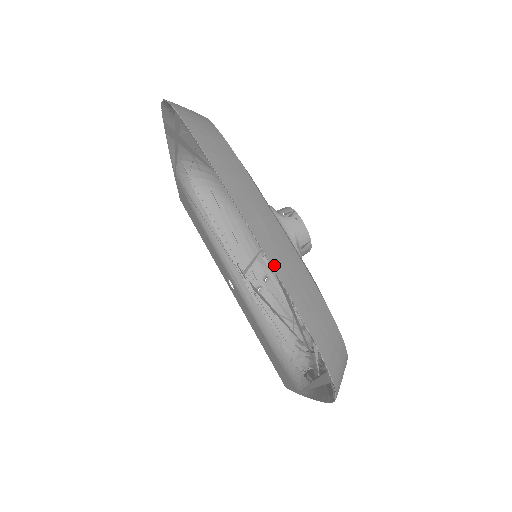
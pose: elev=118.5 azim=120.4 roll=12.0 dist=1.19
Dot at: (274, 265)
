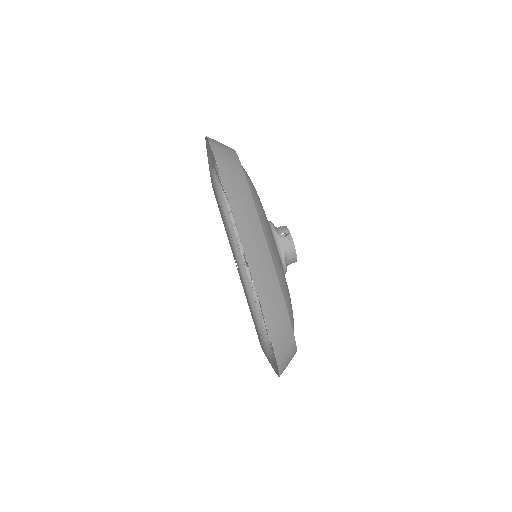
Dot at: (257, 285)
